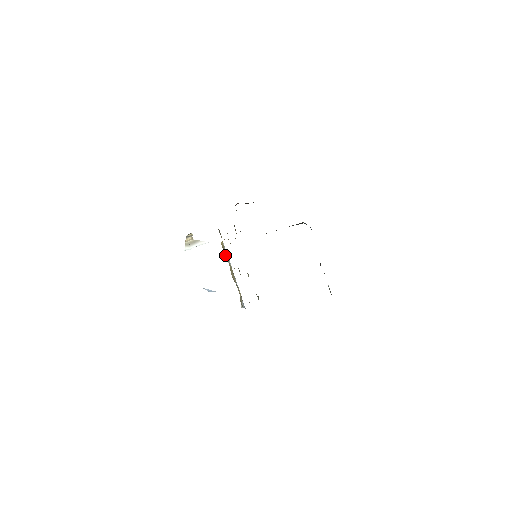
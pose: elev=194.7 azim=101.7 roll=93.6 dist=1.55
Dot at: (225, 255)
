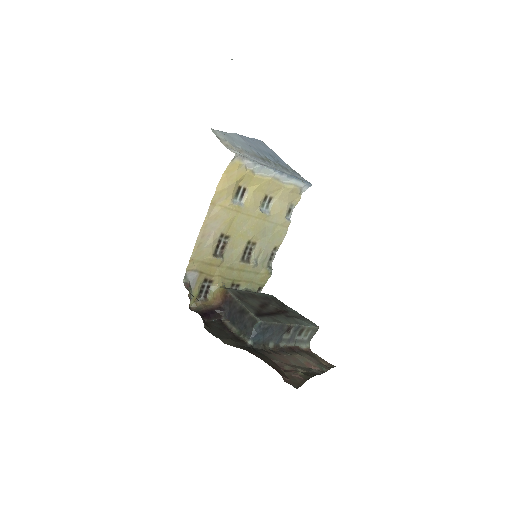
Dot at: (251, 185)
